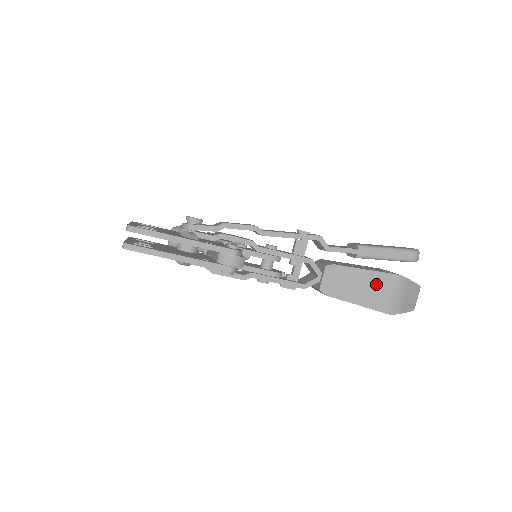
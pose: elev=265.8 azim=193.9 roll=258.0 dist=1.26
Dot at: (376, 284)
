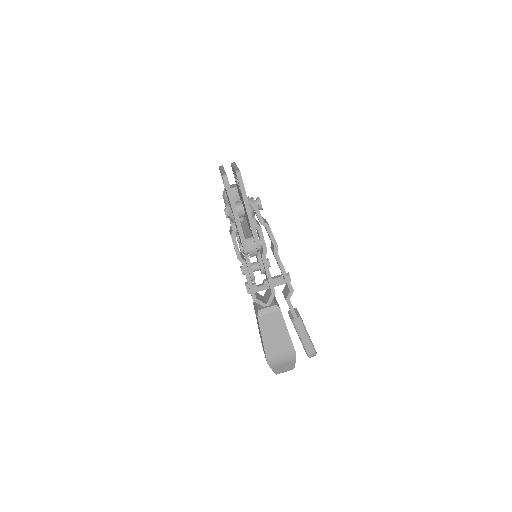
Dot at: (282, 342)
